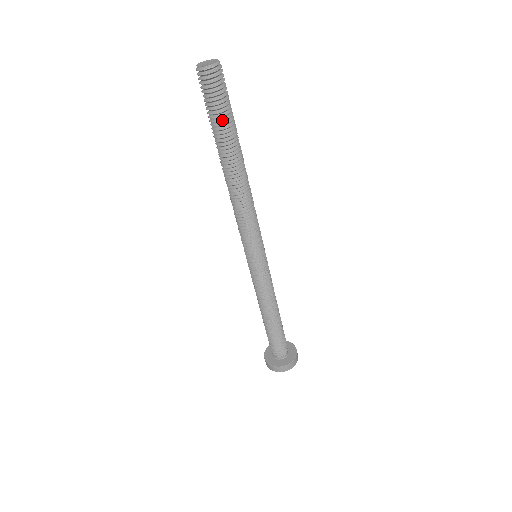
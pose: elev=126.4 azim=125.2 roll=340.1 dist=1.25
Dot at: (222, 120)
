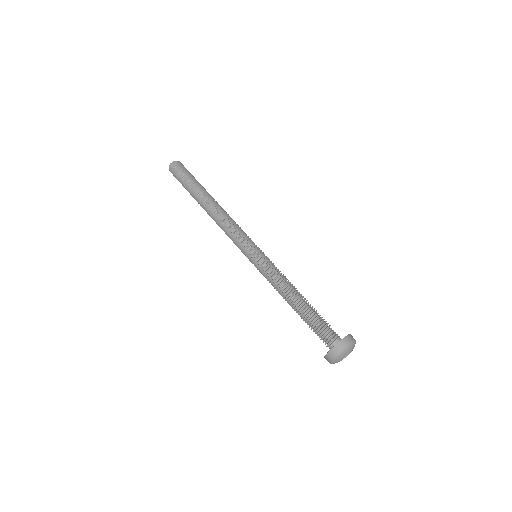
Dot at: (192, 179)
